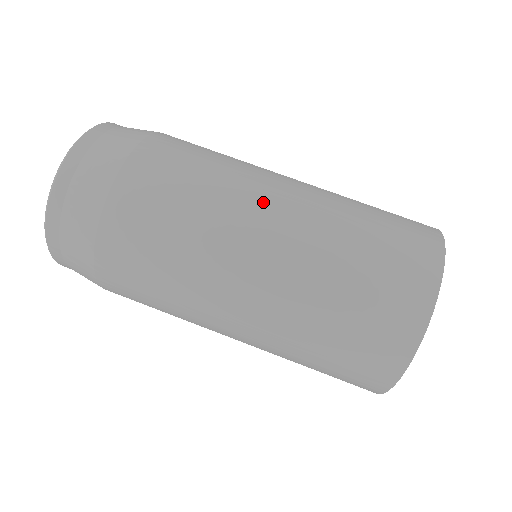
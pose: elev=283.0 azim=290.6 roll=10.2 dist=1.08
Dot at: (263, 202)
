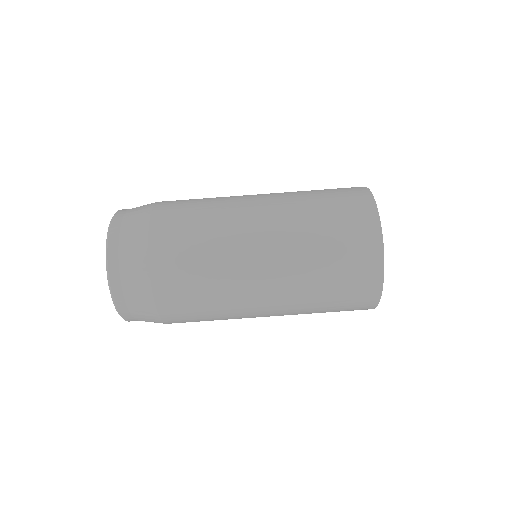
Dot at: (249, 214)
